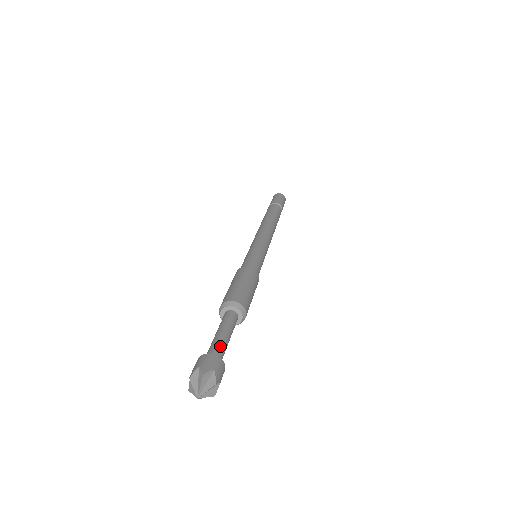
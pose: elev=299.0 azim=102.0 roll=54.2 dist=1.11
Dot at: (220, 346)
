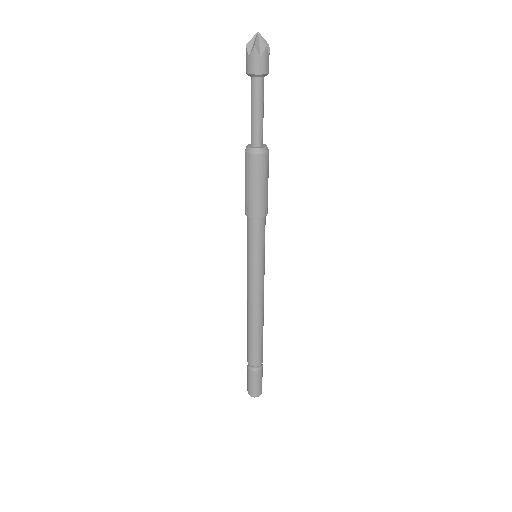
Dot at: occluded
